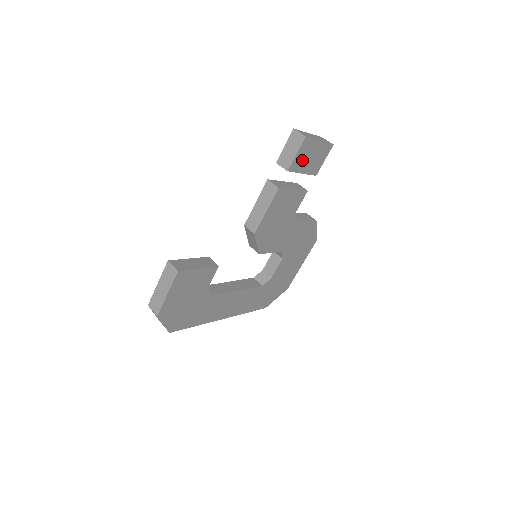
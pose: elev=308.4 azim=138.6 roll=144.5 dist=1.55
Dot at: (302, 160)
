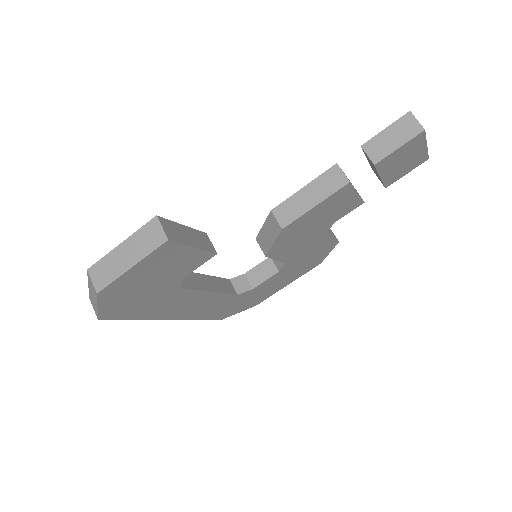
Dot at: (395, 159)
